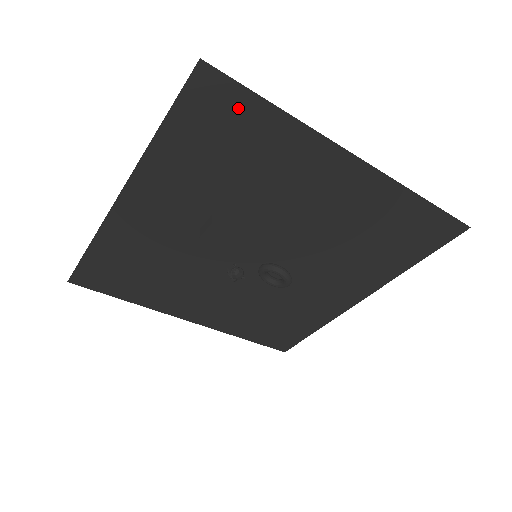
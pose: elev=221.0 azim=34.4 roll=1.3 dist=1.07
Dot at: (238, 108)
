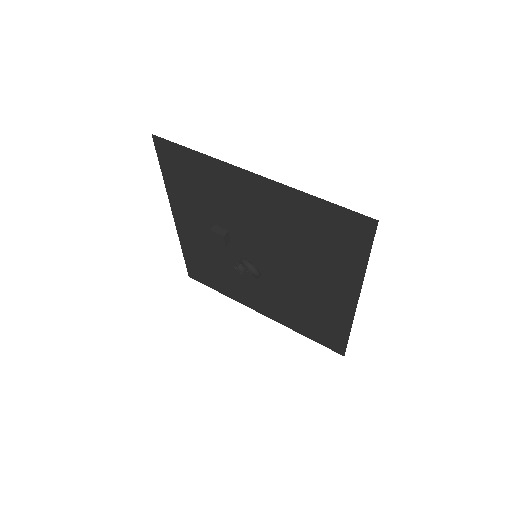
Dot at: (180, 155)
